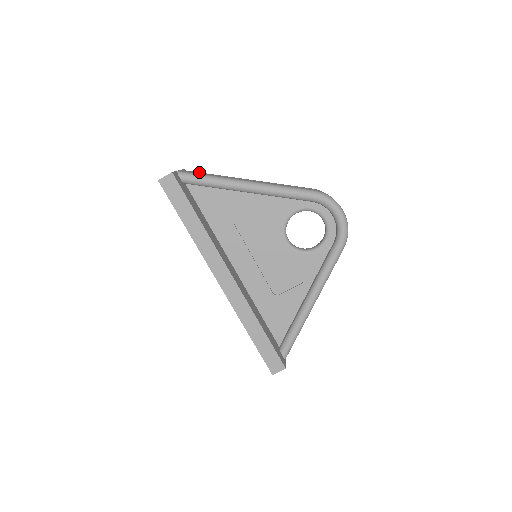
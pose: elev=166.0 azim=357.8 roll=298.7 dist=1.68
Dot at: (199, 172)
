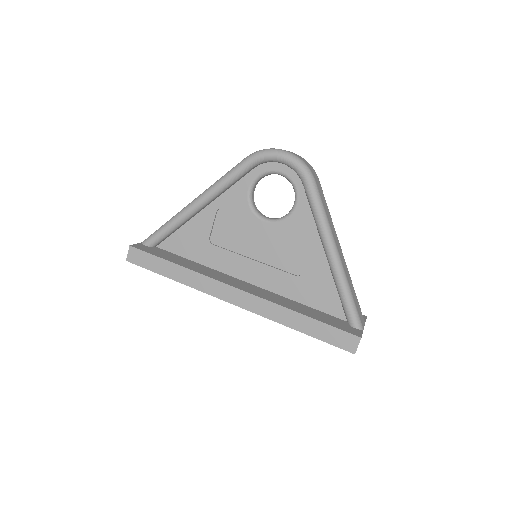
Dot at: occluded
